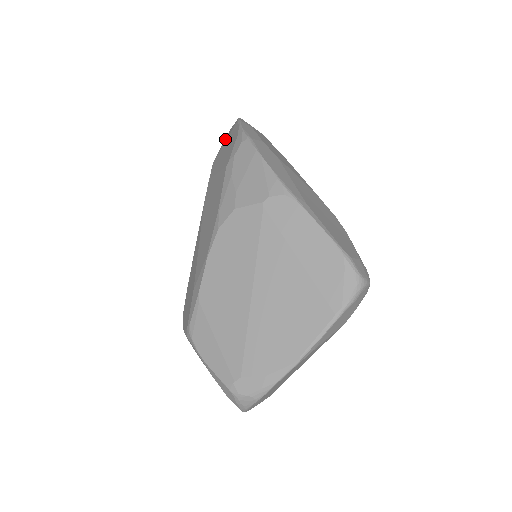
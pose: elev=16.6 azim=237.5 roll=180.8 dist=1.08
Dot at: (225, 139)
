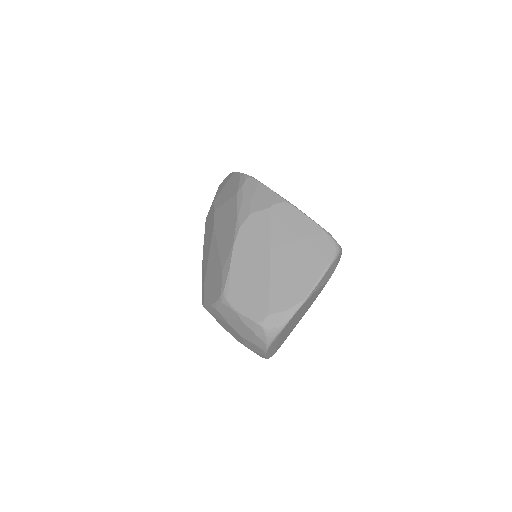
Dot at: (219, 188)
